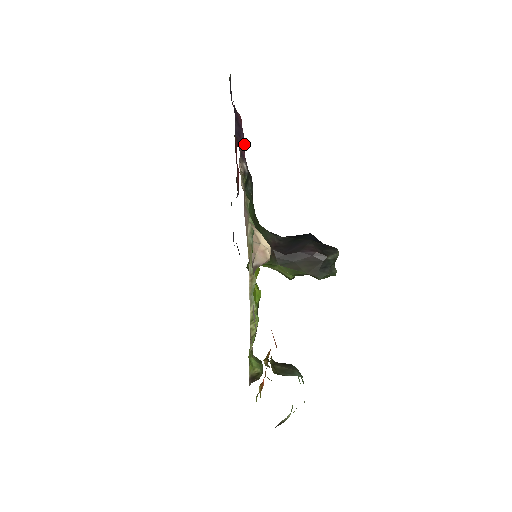
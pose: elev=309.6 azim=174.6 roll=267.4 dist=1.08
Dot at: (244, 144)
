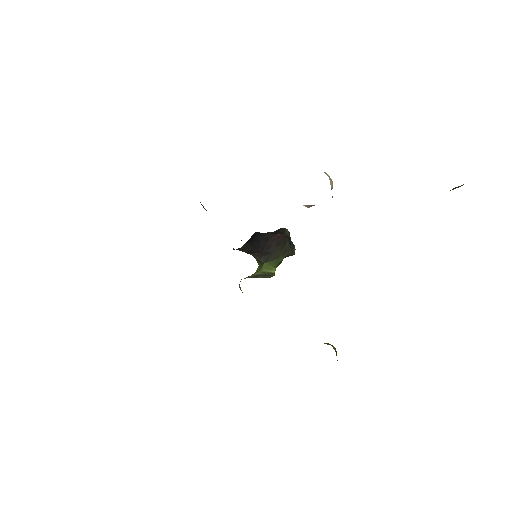
Dot at: occluded
